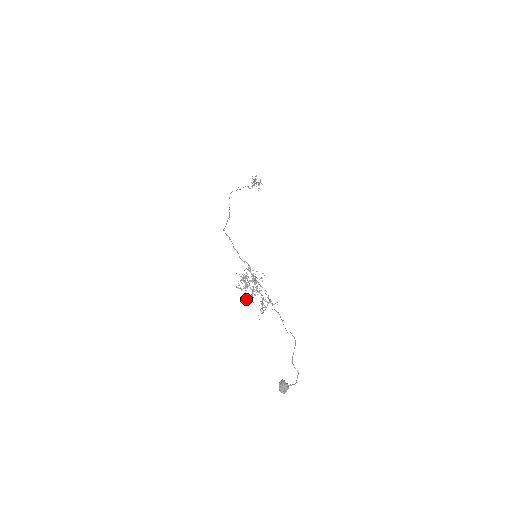
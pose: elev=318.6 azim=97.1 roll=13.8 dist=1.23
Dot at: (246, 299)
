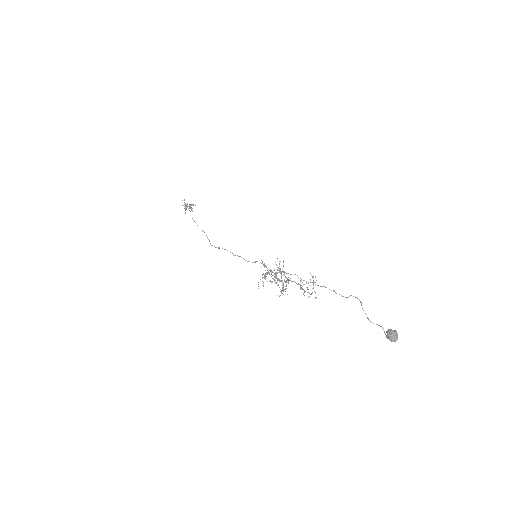
Dot at: (281, 293)
